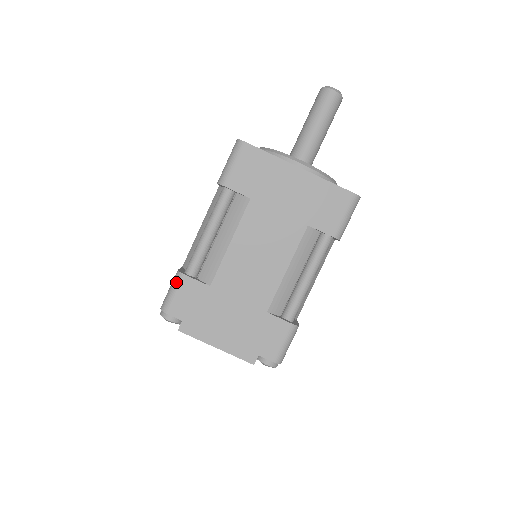
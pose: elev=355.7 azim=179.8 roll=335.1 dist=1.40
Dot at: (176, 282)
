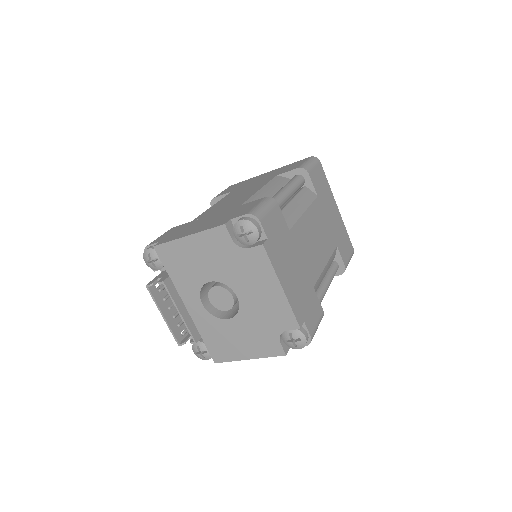
Dot at: (270, 203)
